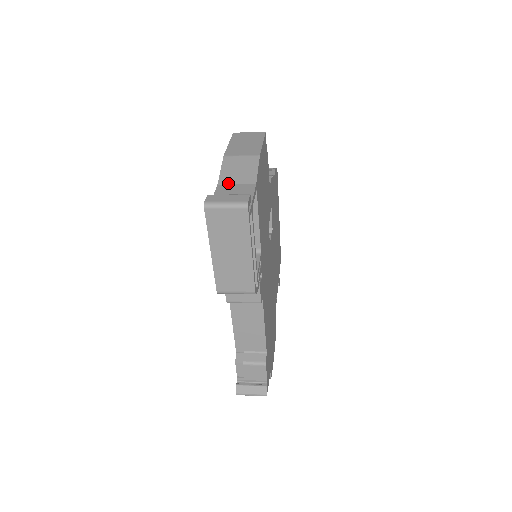
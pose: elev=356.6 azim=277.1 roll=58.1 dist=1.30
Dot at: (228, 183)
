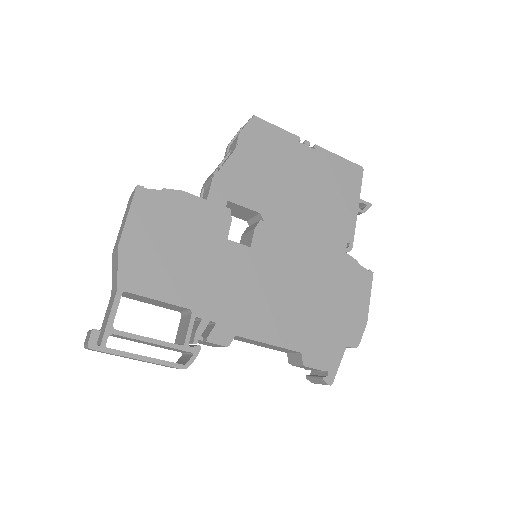
Dot at: (113, 291)
